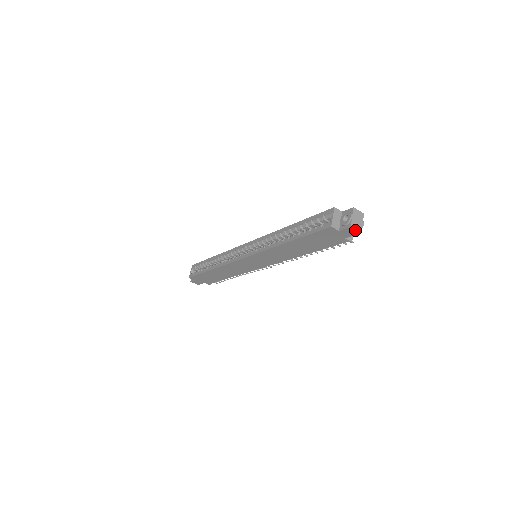
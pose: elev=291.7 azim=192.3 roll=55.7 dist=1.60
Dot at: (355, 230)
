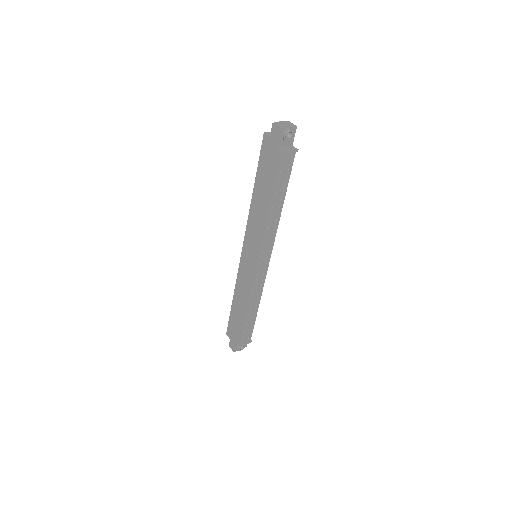
Dot at: (277, 126)
